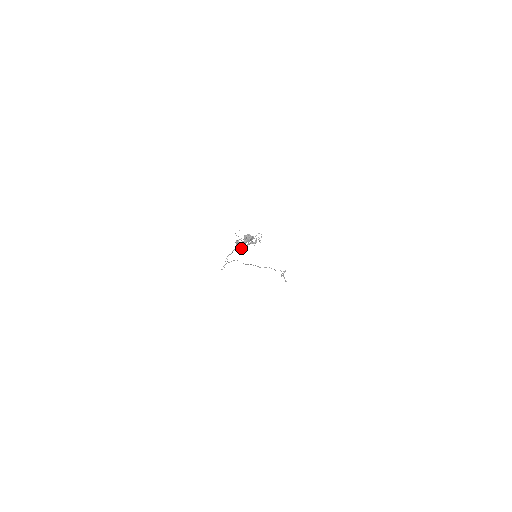
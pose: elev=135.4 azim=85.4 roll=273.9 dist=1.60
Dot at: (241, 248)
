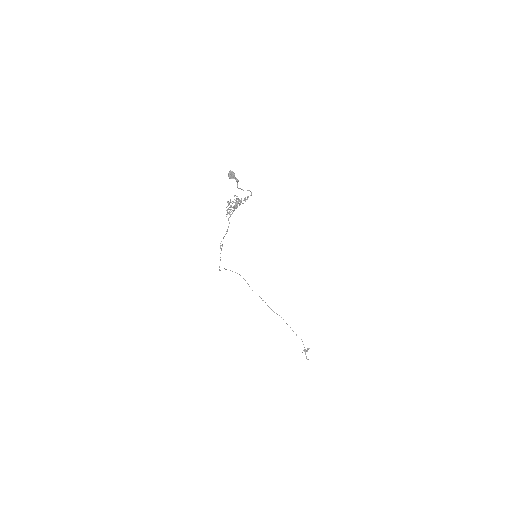
Dot at: (230, 209)
